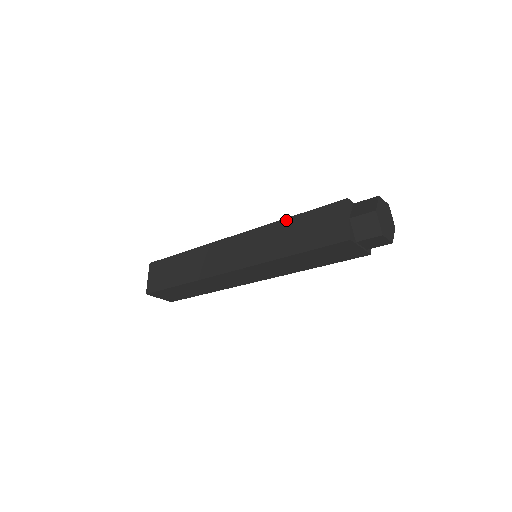
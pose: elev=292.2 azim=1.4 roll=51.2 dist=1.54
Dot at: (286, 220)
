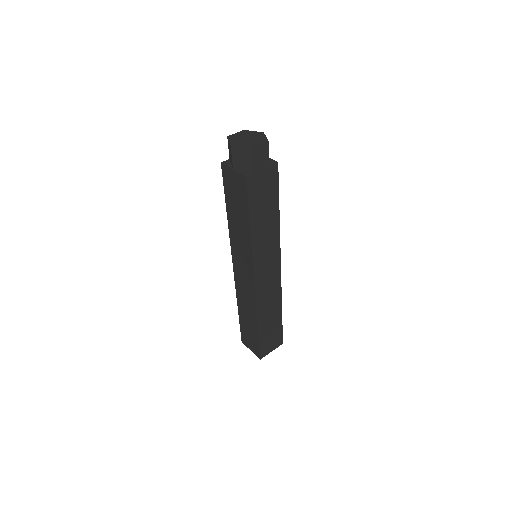
Dot at: (228, 219)
